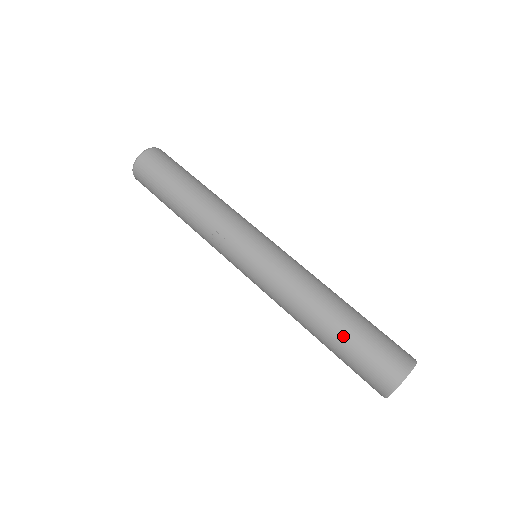
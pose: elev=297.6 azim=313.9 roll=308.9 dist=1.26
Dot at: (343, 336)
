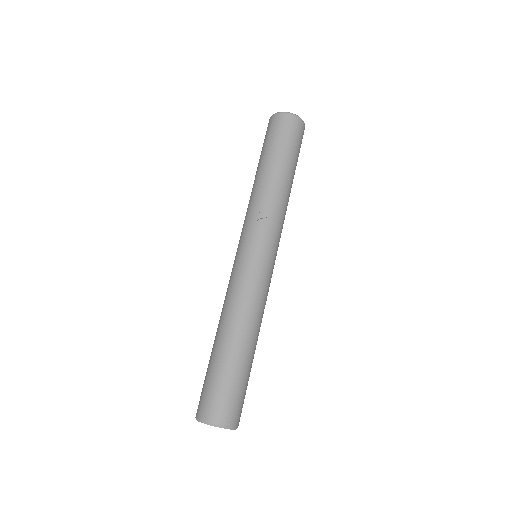
Dot at: (236, 363)
